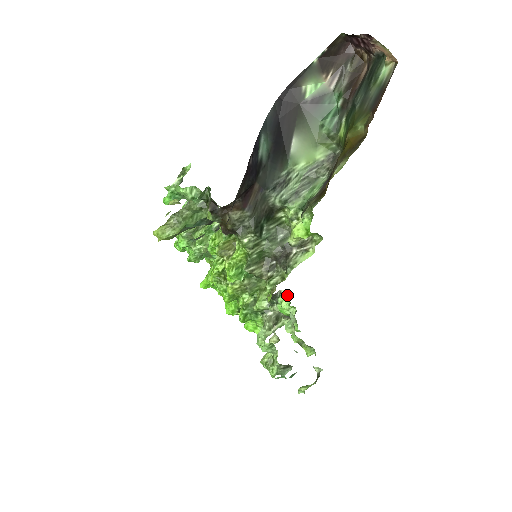
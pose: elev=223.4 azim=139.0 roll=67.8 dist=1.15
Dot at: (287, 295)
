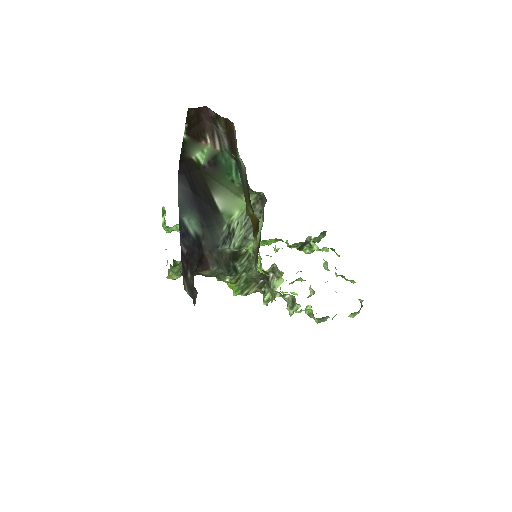
Dot at: (314, 243)
